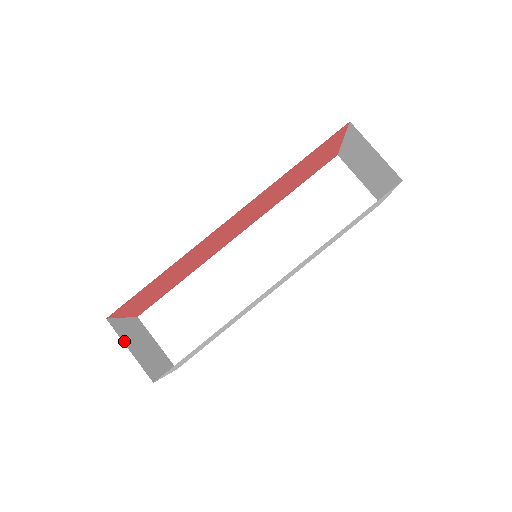
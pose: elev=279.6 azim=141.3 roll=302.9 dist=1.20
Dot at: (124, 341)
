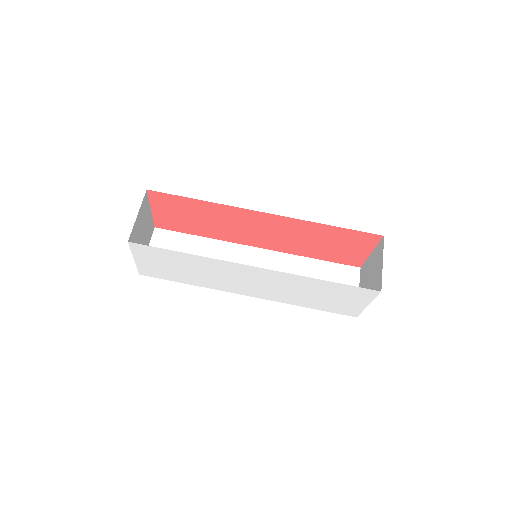
Dot at: (141, 209)
